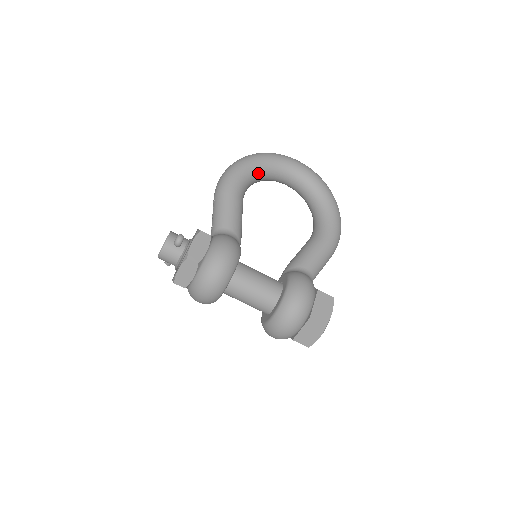
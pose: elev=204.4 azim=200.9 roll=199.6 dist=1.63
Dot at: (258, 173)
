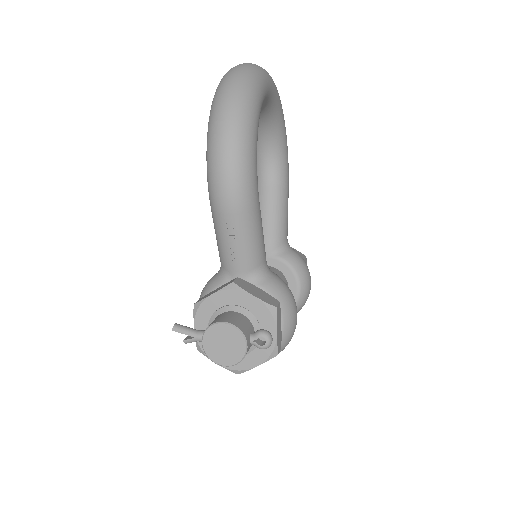
Dot at: occluded
